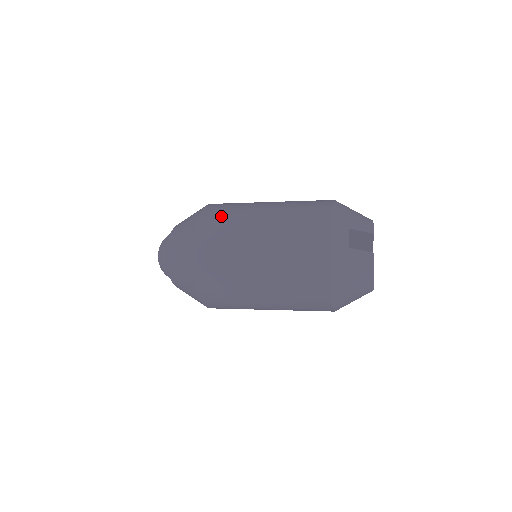
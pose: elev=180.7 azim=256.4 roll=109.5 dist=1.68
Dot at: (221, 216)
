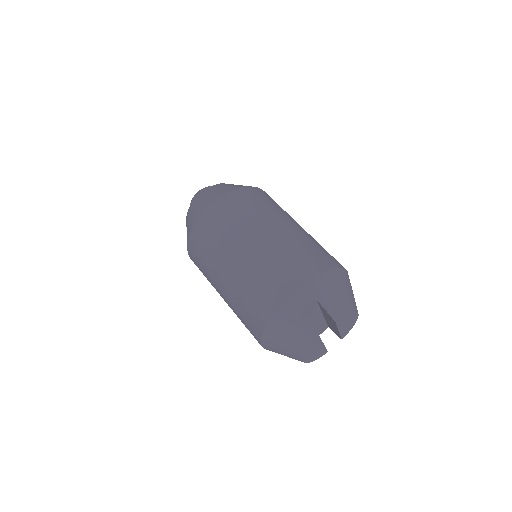
Dot at: (245, 204)
